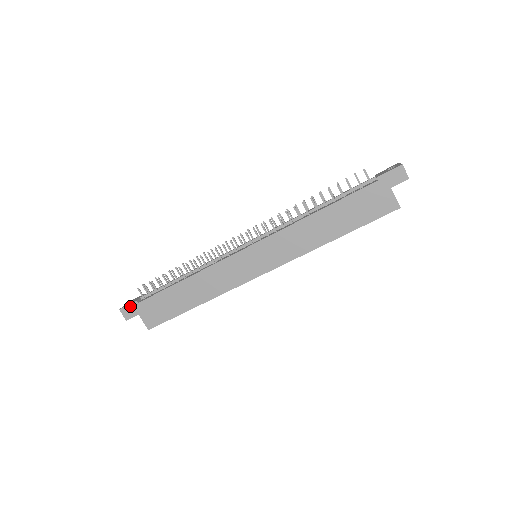
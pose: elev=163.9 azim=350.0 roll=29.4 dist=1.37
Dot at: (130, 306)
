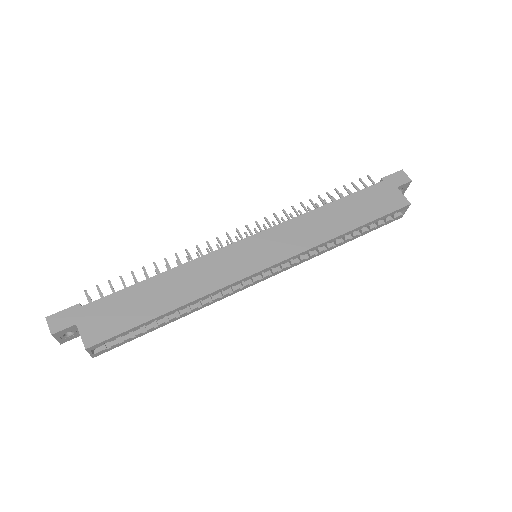
Dot at: (66, 311)
